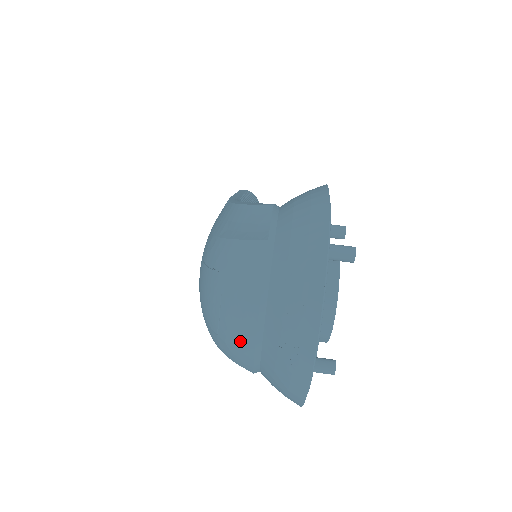
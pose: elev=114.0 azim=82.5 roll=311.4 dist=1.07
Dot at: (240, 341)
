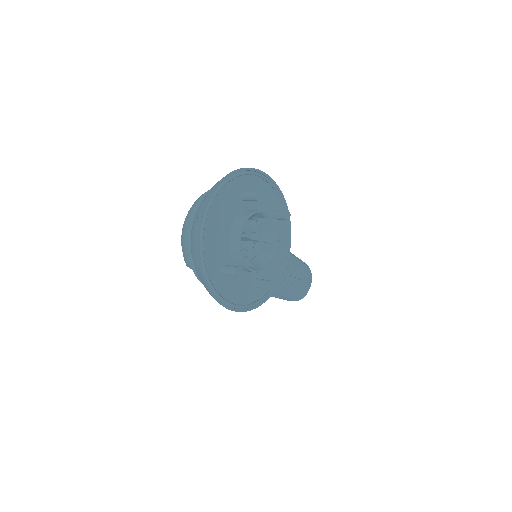
Dot at: (183, 236)
